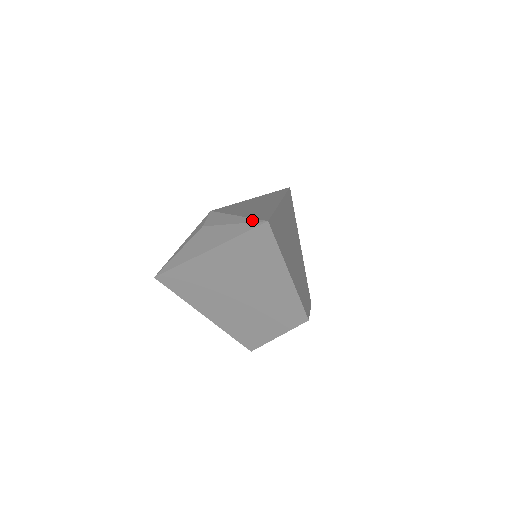
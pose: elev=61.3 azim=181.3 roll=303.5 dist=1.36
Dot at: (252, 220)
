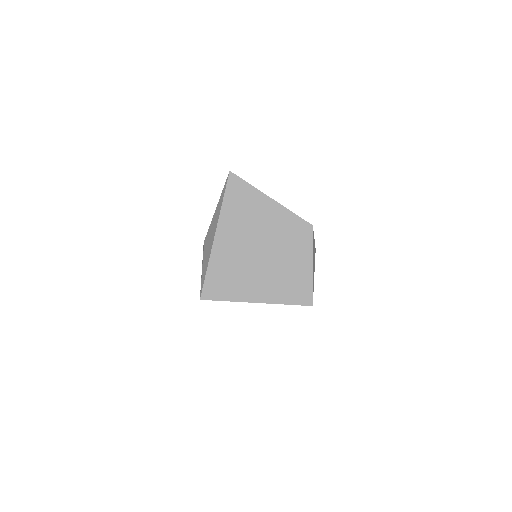
Dot at: occluded
